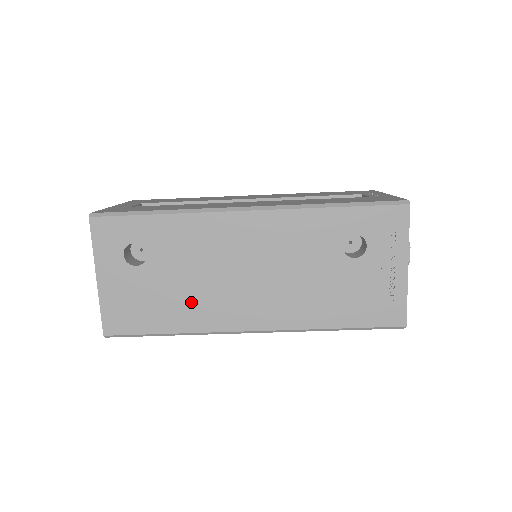
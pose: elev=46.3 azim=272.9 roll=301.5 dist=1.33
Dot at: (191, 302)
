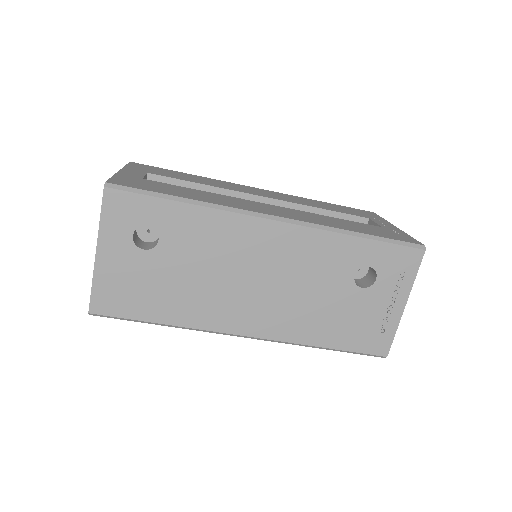
Dot at: (193, 297)
